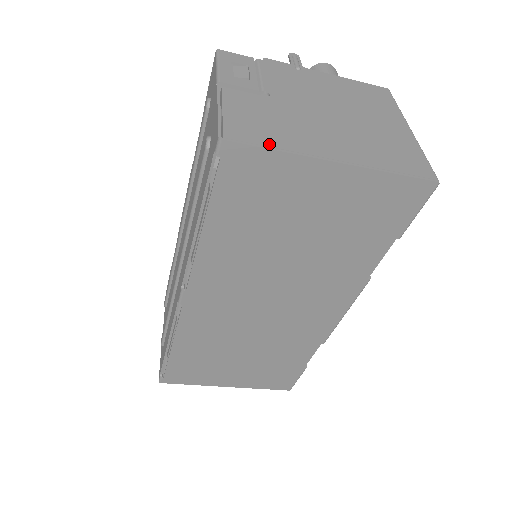
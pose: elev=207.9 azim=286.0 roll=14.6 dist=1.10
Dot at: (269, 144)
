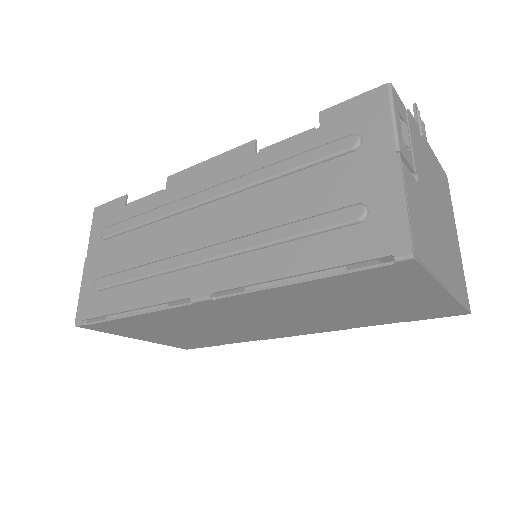
Dot at: (429, 266)
